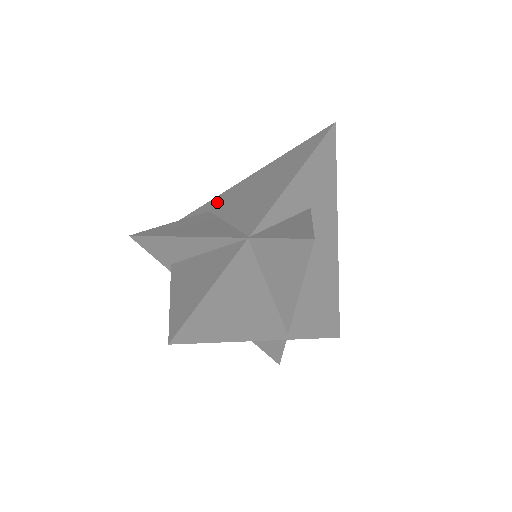
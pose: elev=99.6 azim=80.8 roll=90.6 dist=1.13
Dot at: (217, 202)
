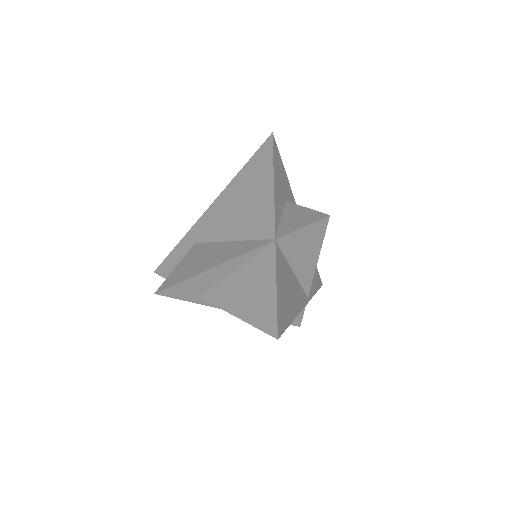
Dot at: (197, 233)
